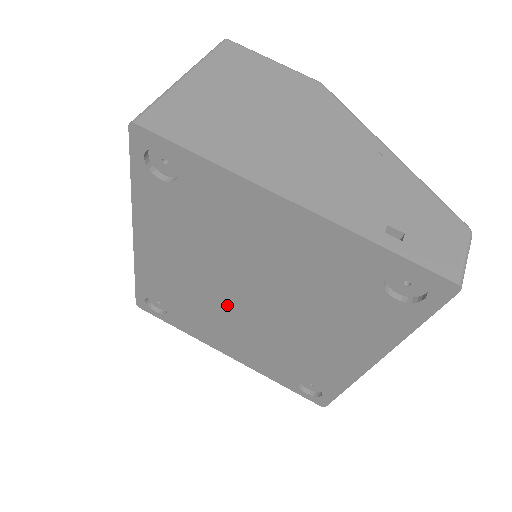
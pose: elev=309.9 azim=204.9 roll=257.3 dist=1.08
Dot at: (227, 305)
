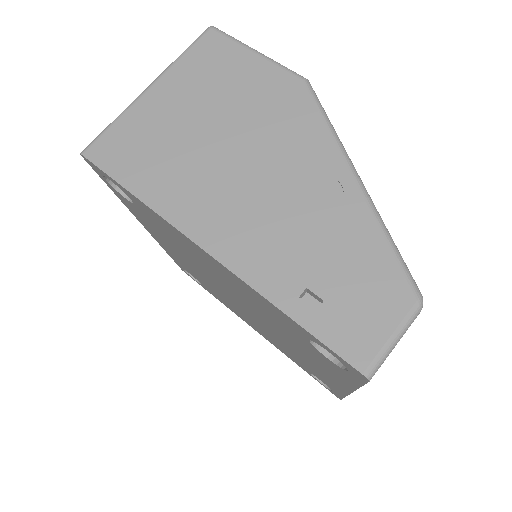
Dot at: (229, 299)
